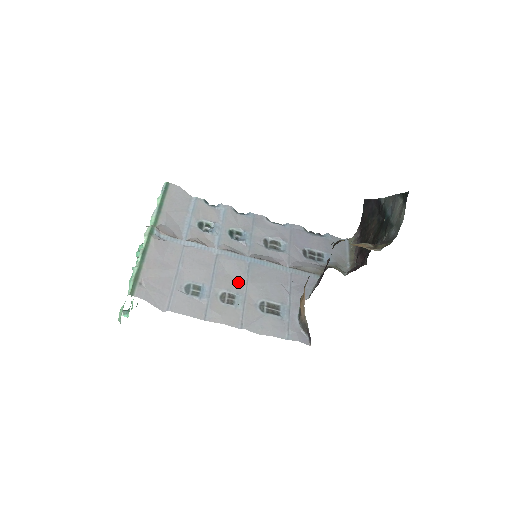
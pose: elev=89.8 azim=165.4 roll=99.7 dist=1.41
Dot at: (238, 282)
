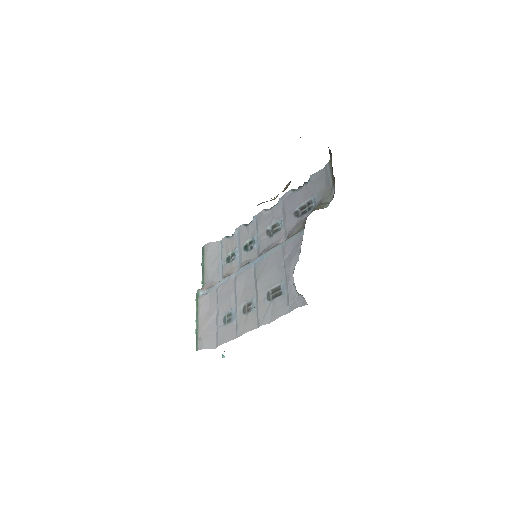
Dot at: (251, 289)
